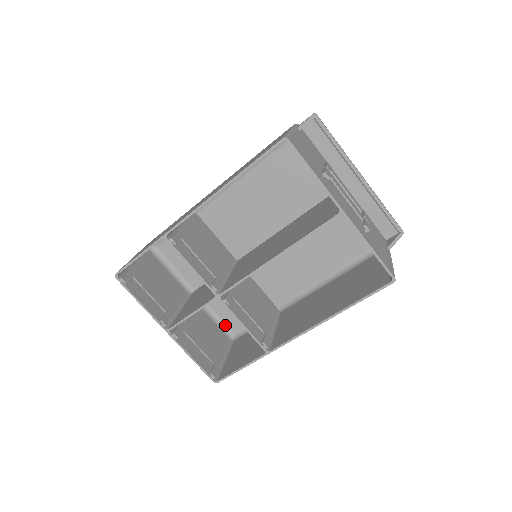
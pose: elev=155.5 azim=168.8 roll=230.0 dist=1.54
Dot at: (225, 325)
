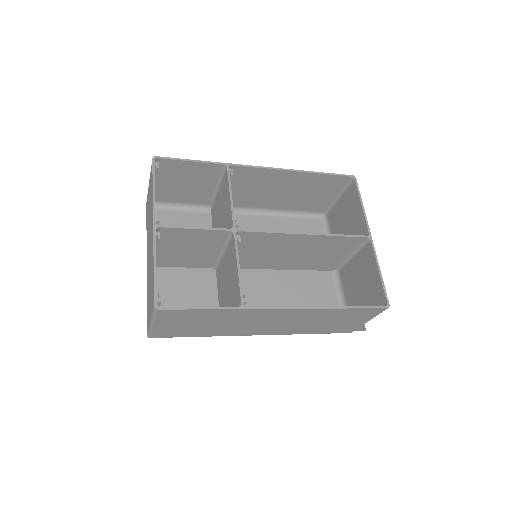
Dot at: occluded
